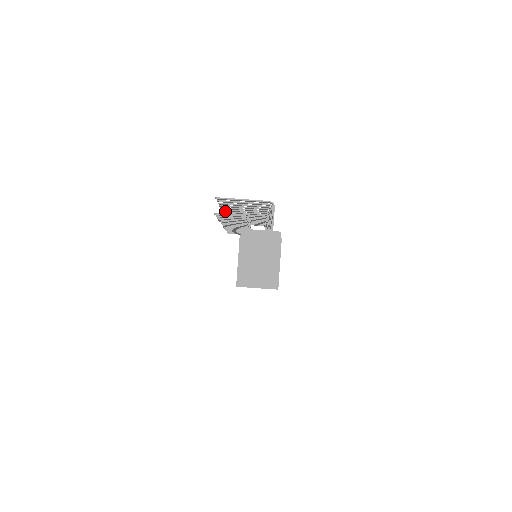
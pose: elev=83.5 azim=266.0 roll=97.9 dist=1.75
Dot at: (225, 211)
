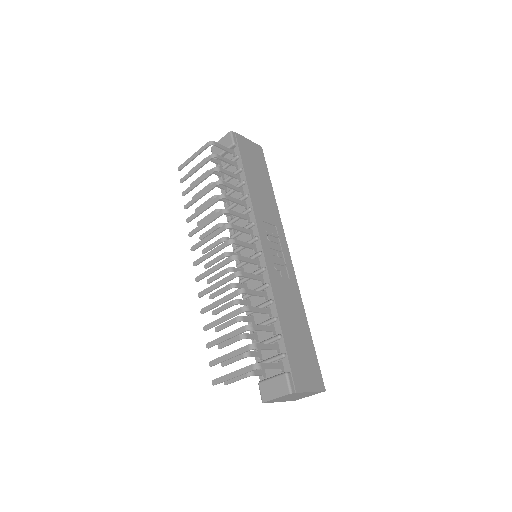
Dot at: (198, 281)
